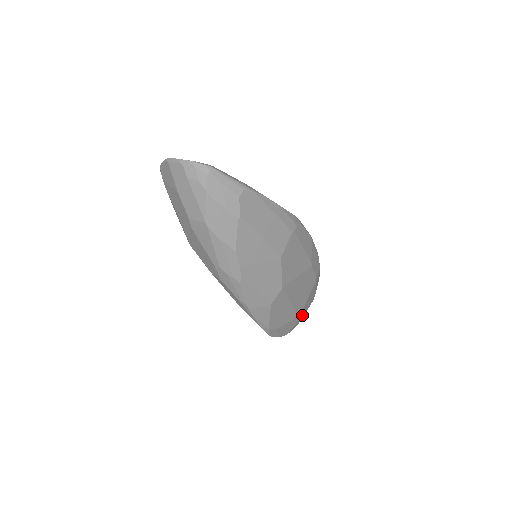
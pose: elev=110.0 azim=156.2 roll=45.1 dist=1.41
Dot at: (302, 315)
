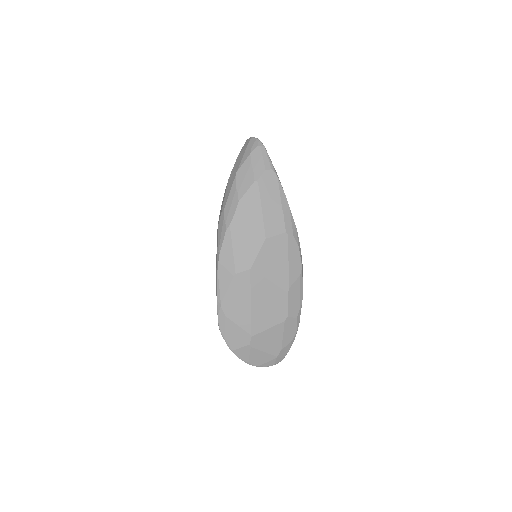
Dot at: (256, 346)
